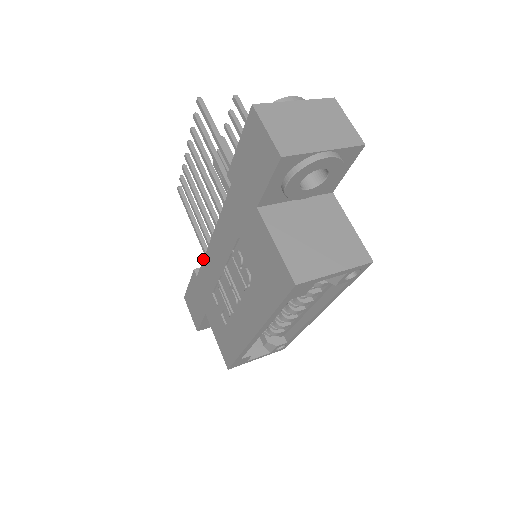
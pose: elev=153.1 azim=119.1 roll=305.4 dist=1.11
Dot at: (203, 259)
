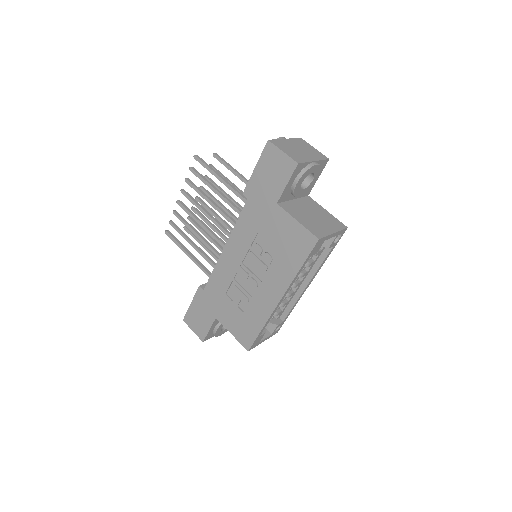
Dot at: (213, 270)
